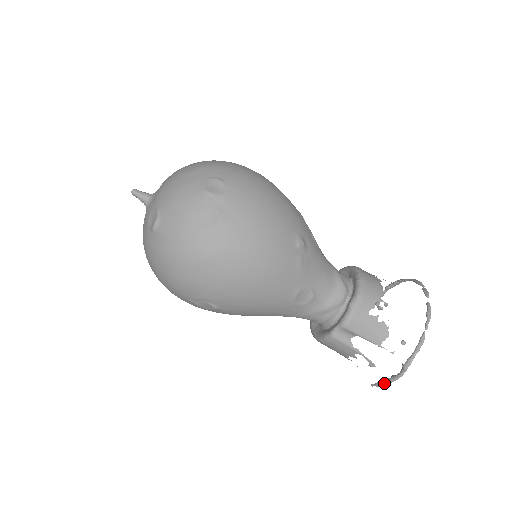
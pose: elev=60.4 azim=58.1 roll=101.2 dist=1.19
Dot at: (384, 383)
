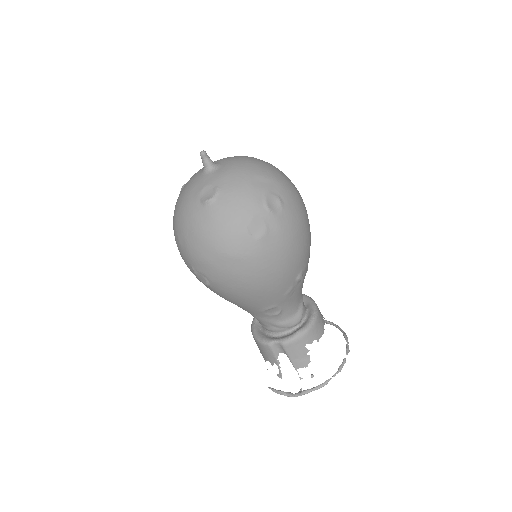
Dot at: (280, 393)
